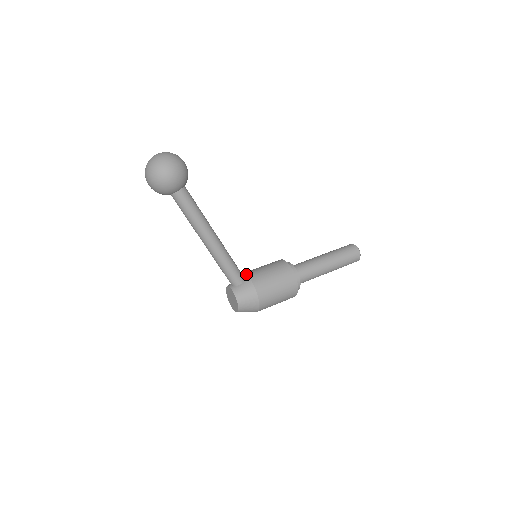
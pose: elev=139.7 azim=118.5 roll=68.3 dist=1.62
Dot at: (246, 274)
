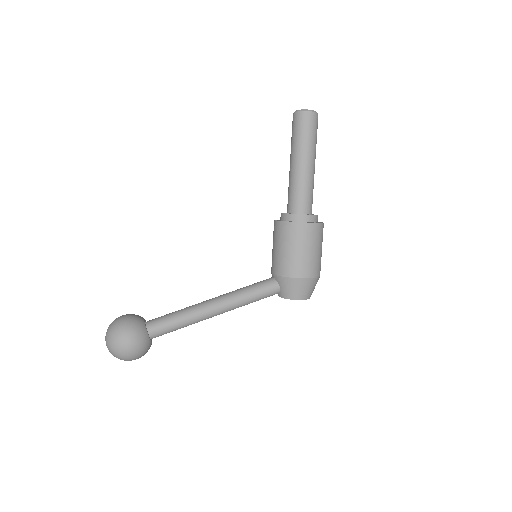
Dot at: (272, 274)
